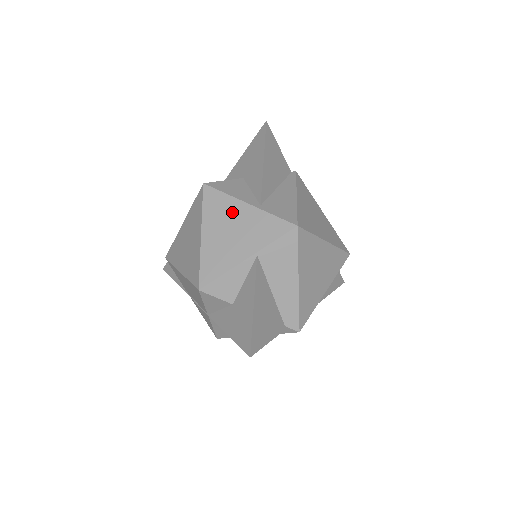
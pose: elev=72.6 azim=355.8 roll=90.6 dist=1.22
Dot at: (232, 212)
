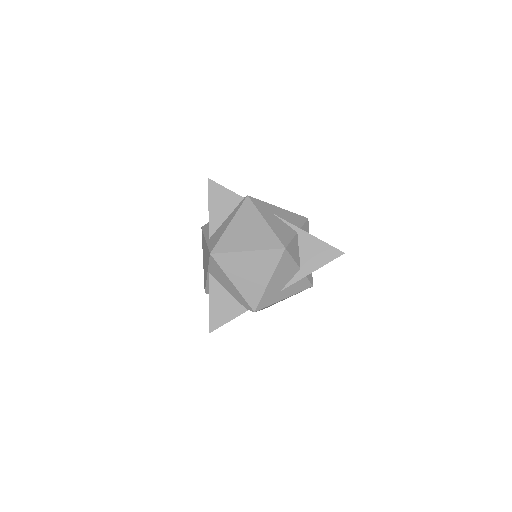
Dot at: (204, 245)
